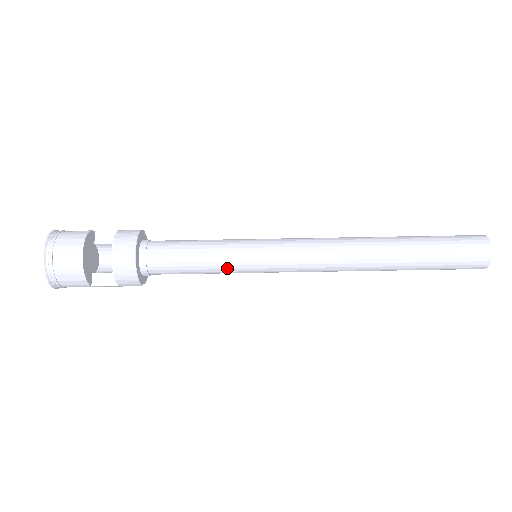
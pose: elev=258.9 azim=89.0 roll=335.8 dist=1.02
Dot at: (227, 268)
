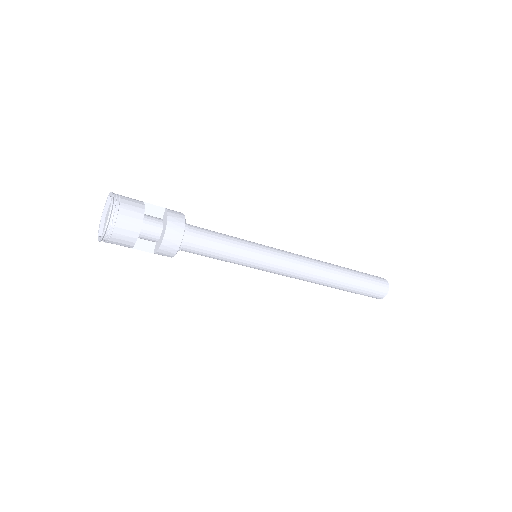
Dot at: (237, 262)
